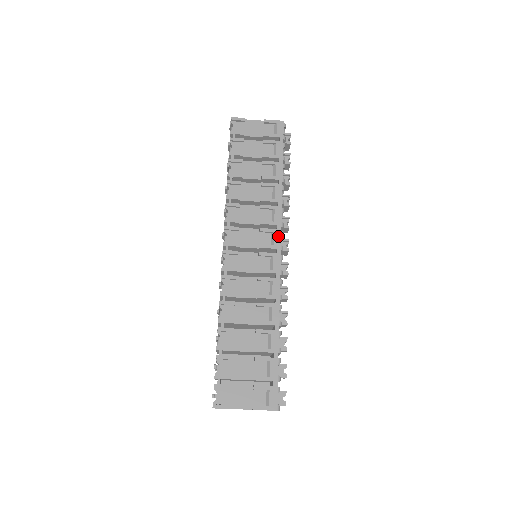
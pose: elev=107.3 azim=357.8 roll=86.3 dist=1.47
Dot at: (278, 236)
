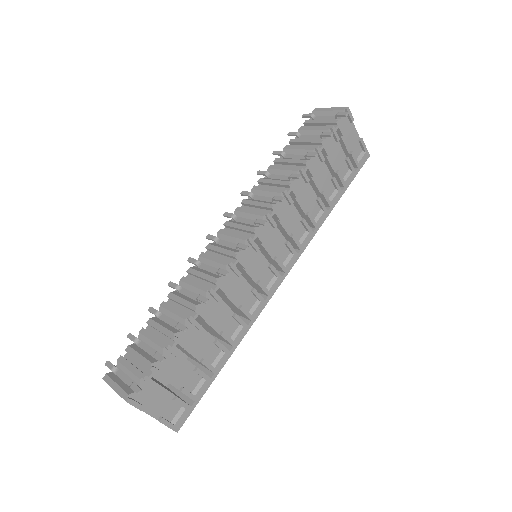
Dot at: (294, 261)
